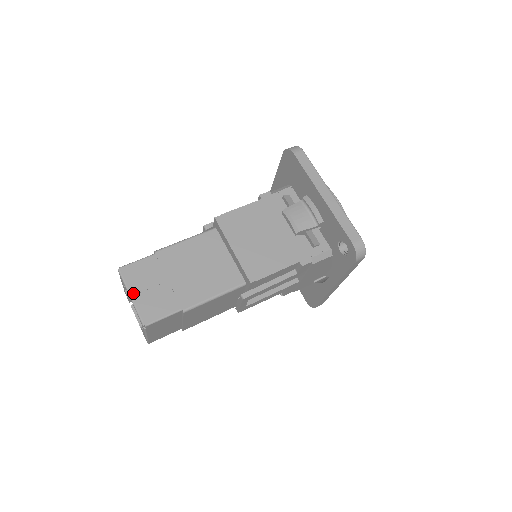
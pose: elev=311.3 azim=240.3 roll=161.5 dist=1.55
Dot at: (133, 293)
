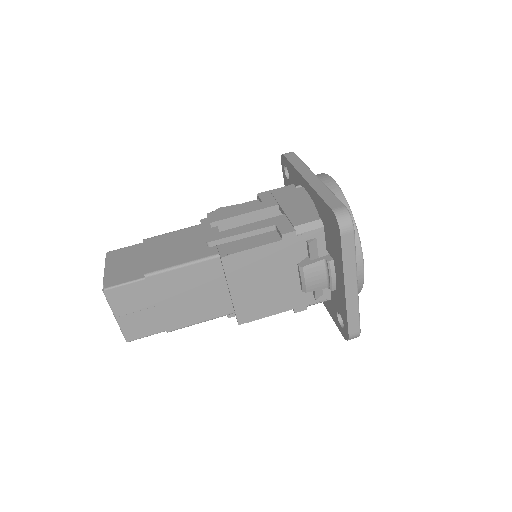
Dot at: (118, 315)
